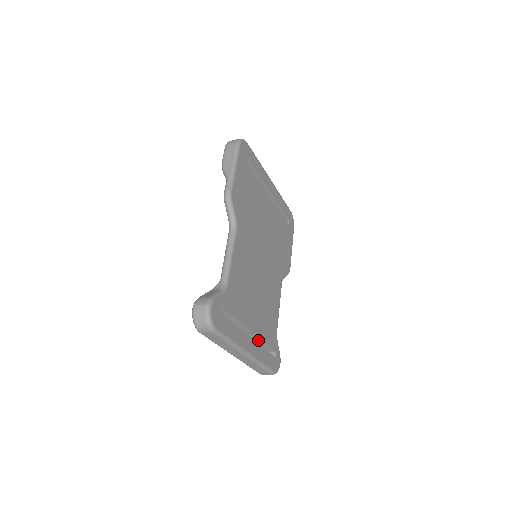
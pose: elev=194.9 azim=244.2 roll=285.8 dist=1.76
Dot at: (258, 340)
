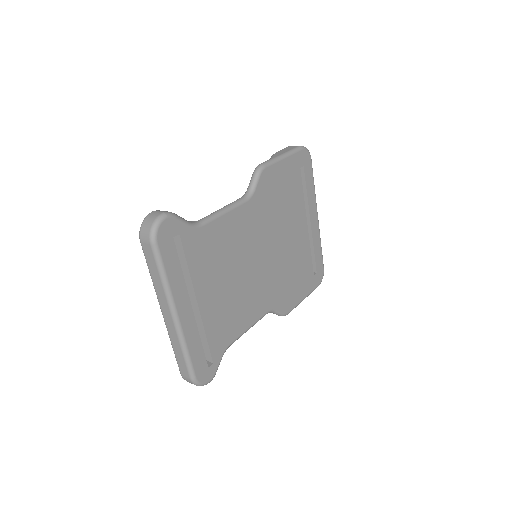
Dot at: (200, 326)
